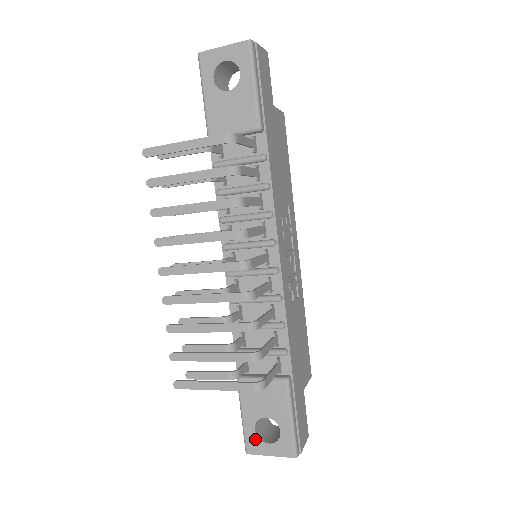
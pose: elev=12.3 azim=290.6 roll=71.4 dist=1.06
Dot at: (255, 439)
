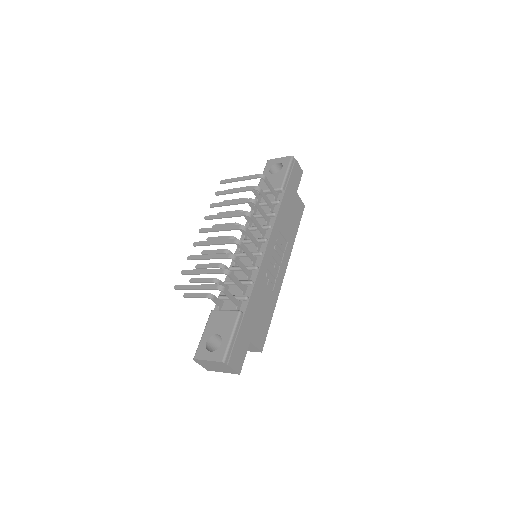
Dot at: (203, 348)
